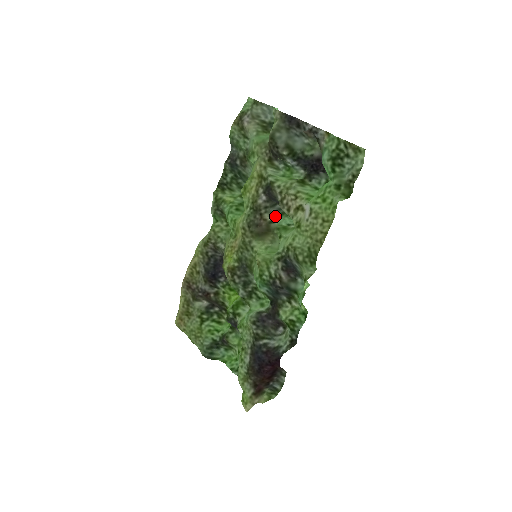
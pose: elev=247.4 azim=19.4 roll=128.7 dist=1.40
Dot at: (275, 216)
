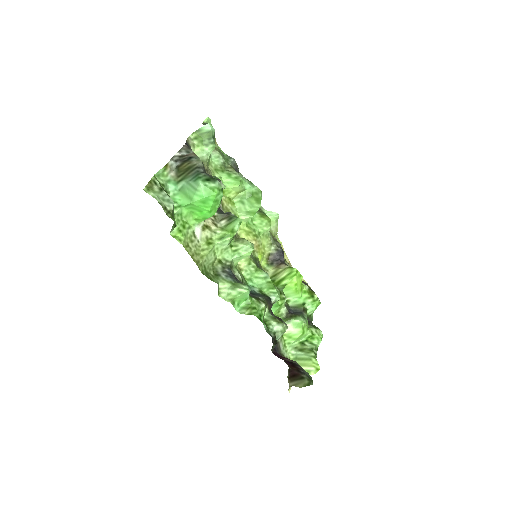
Dot at: occluded
